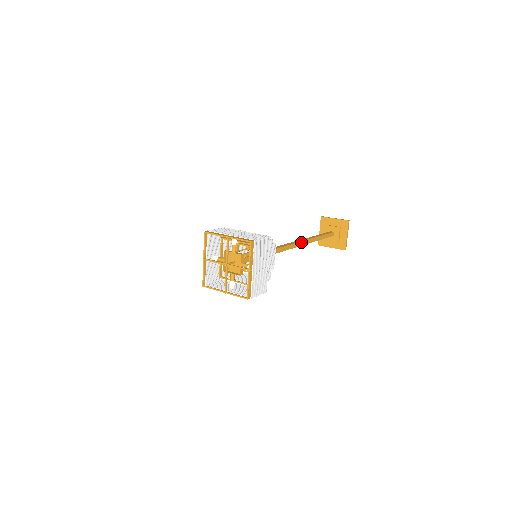
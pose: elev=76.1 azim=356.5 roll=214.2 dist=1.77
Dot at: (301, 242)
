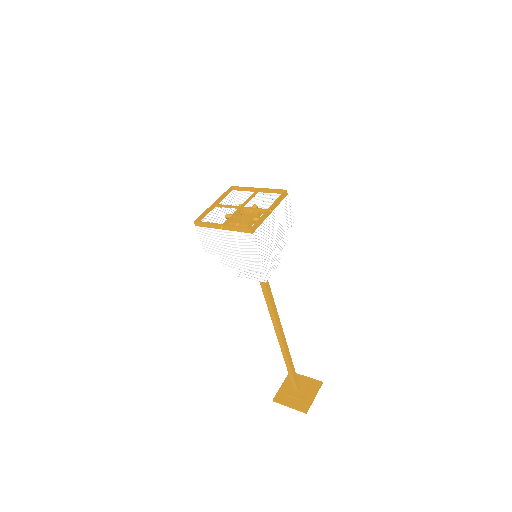
Dot at: (282, 330)
